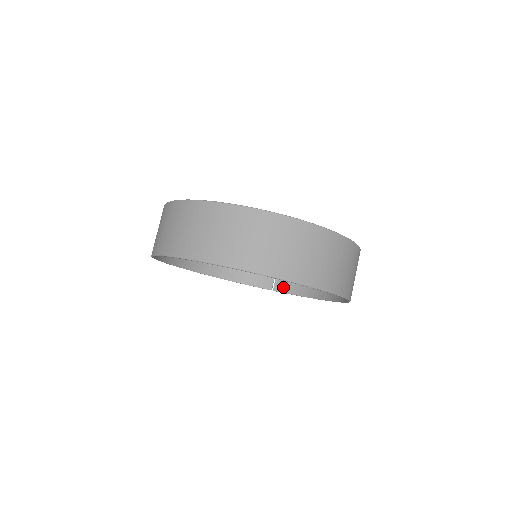
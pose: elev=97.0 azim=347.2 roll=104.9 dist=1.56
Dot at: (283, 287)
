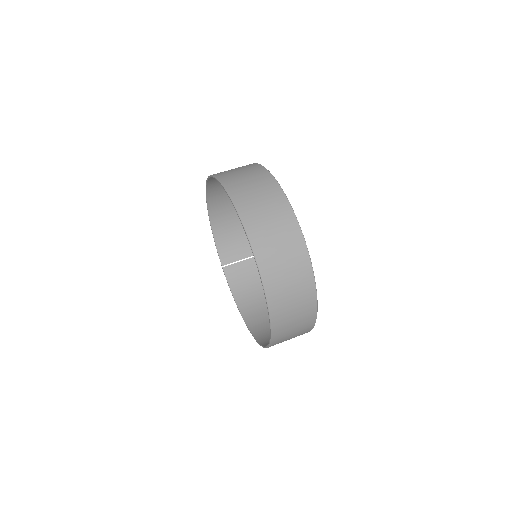
Dot at: (230, 274)
